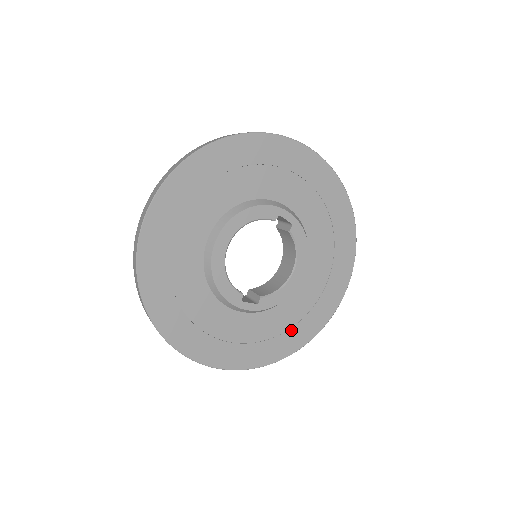
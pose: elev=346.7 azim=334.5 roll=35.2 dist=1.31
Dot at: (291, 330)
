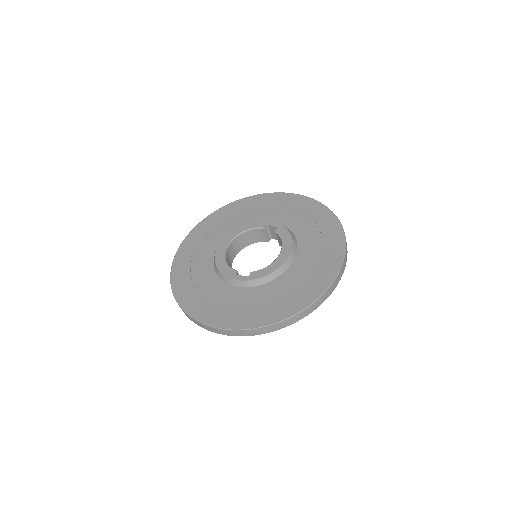
Dot at: (285, 299)
